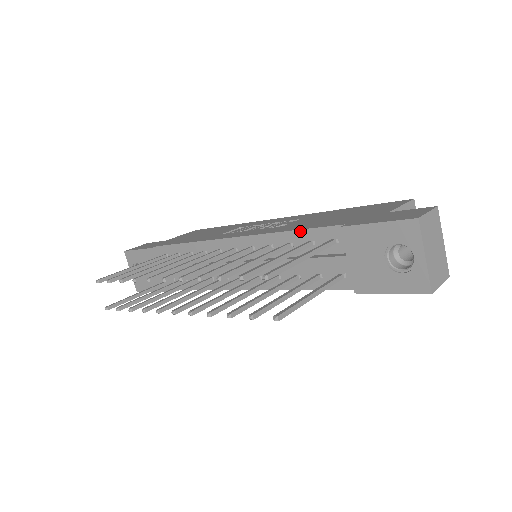
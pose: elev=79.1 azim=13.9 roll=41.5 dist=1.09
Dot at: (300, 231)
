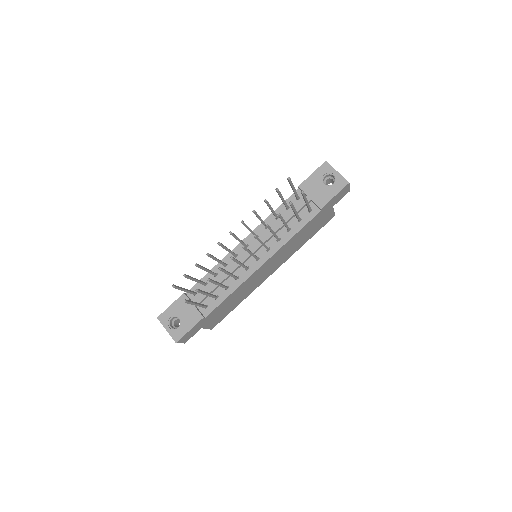
Dot at: (279, 207)
